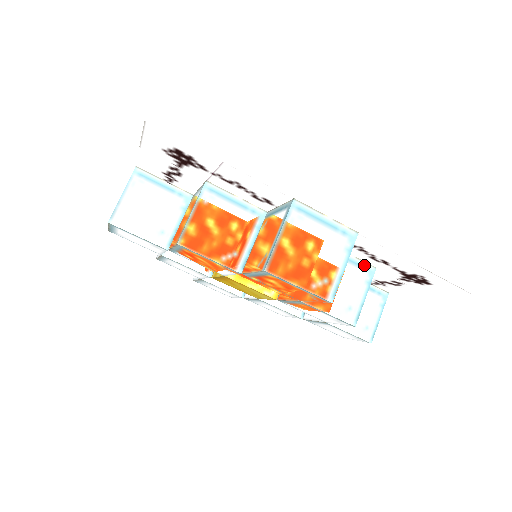
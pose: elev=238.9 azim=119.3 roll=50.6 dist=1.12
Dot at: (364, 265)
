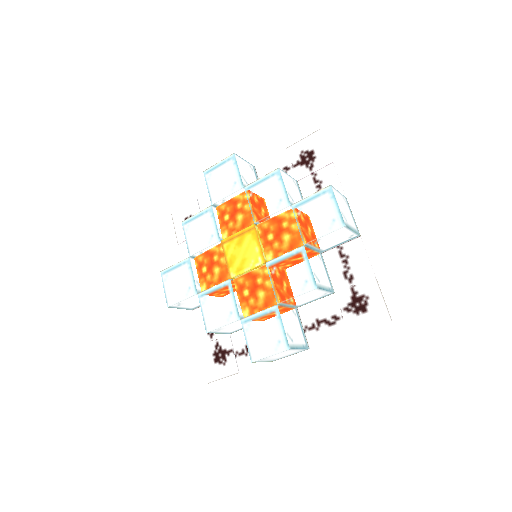
Dot at: (331, 284)
